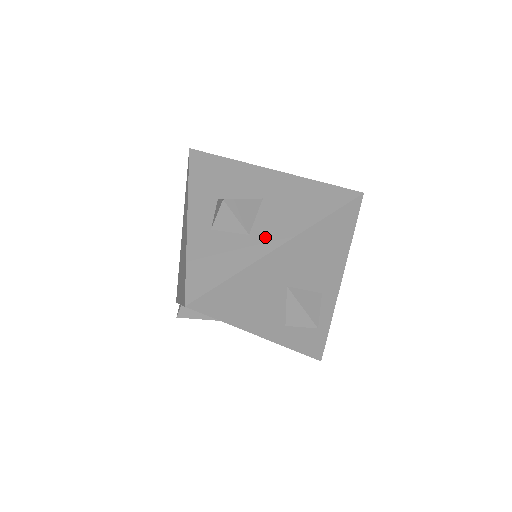
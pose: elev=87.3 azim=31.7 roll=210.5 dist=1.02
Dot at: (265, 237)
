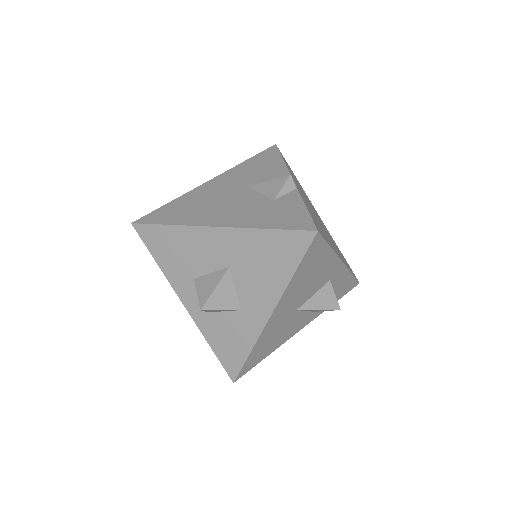
Dot at: (254, 309)
